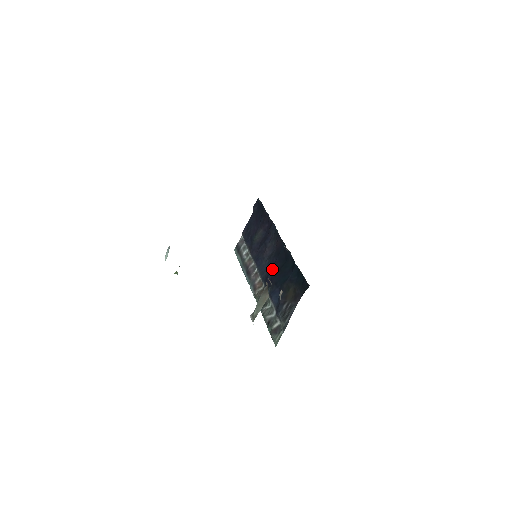
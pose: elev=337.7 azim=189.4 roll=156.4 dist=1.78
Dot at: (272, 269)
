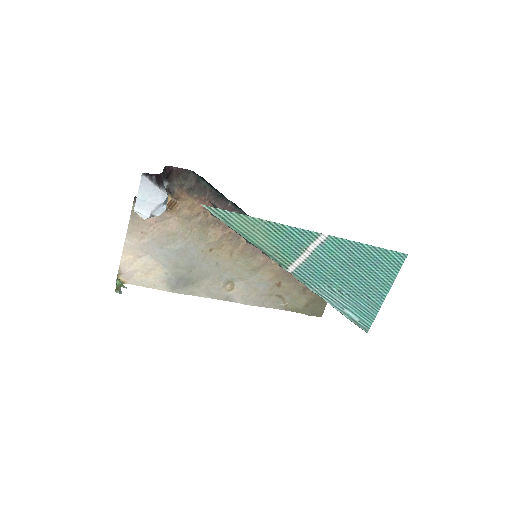
Dot at: occluded
